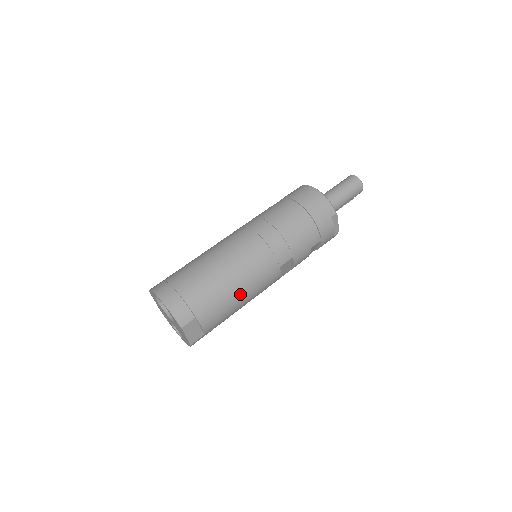
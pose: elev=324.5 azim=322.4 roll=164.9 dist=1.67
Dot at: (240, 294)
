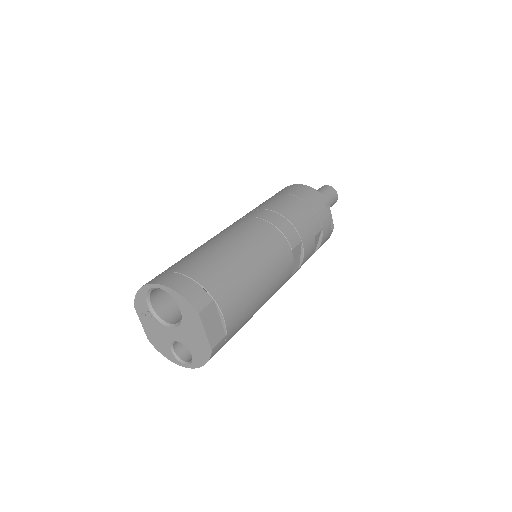
Dot at: (258, 277)
